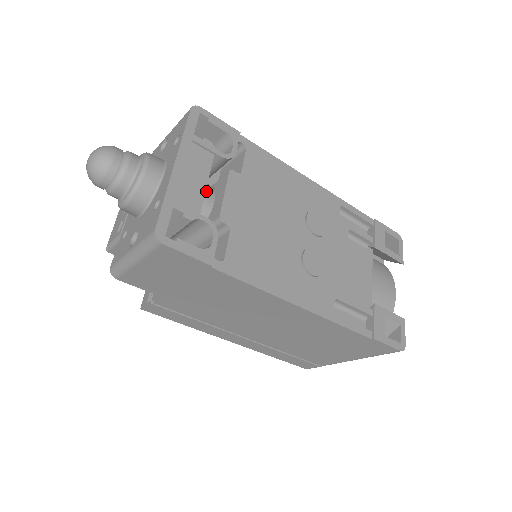
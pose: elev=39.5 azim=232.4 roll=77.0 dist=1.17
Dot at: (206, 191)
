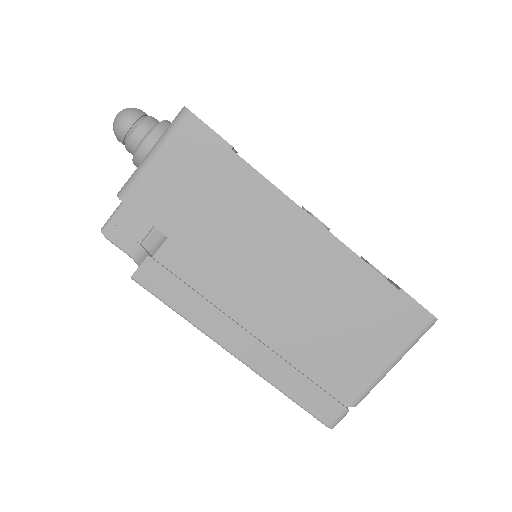
Dot at: occluded
